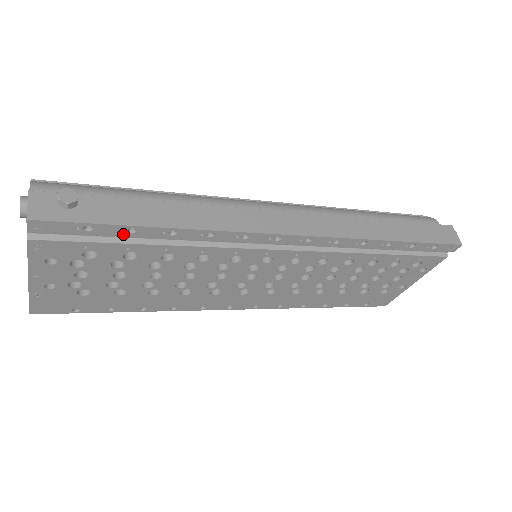
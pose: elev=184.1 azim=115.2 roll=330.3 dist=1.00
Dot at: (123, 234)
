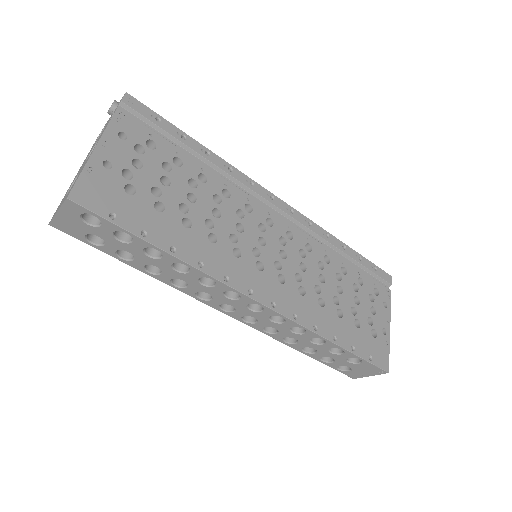
Dot at: (178, 137)
